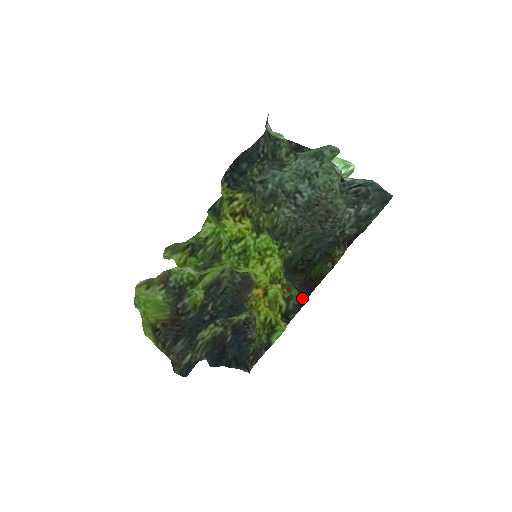
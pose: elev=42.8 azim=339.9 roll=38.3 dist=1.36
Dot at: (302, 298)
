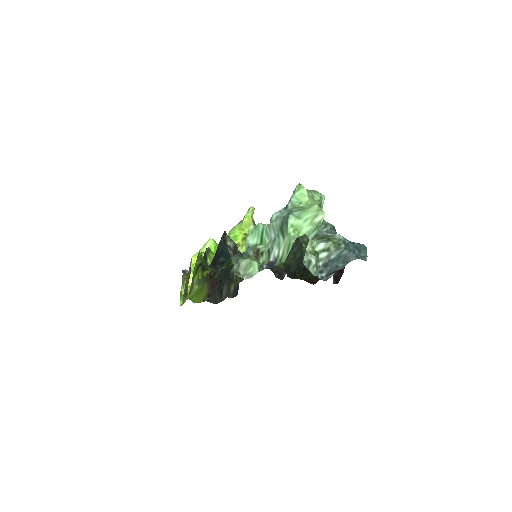
Dot at: occluded
